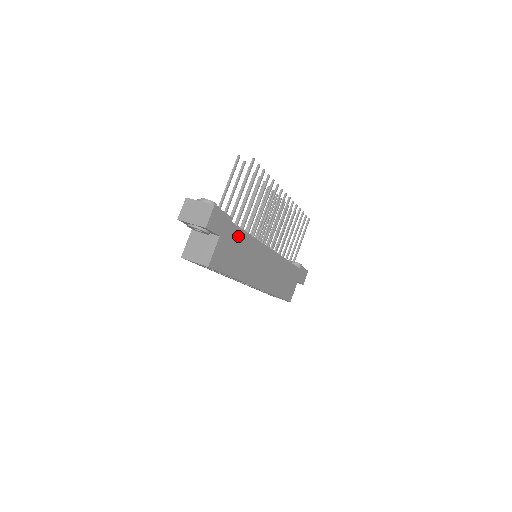
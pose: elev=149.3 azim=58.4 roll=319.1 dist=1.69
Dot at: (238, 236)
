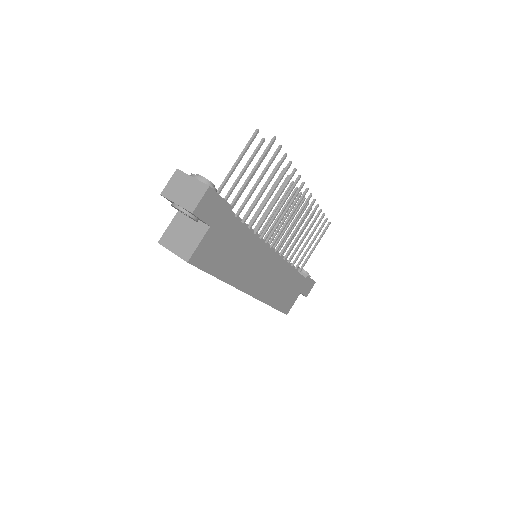
Dot at: (235, 230)
